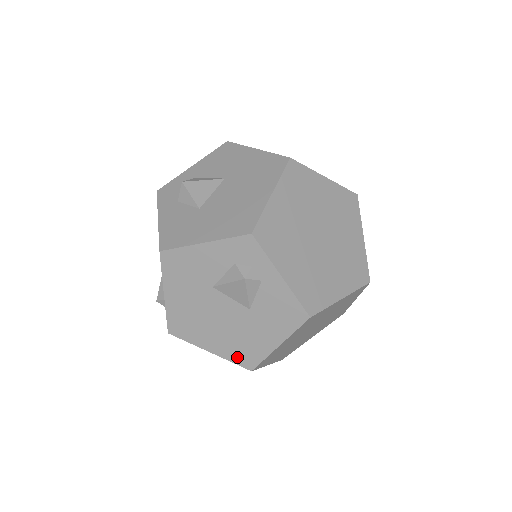
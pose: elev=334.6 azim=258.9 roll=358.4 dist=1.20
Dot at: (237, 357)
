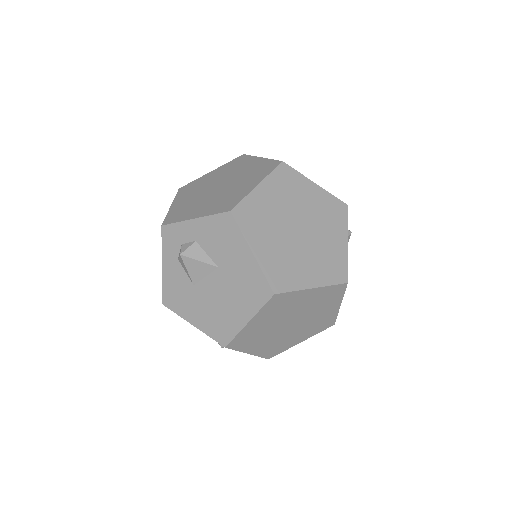
Dot at: occluded
